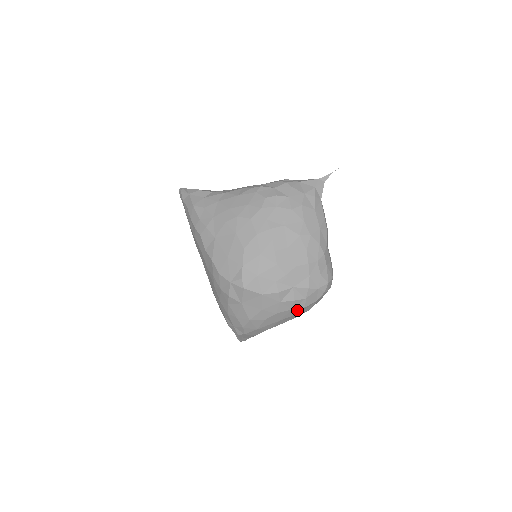
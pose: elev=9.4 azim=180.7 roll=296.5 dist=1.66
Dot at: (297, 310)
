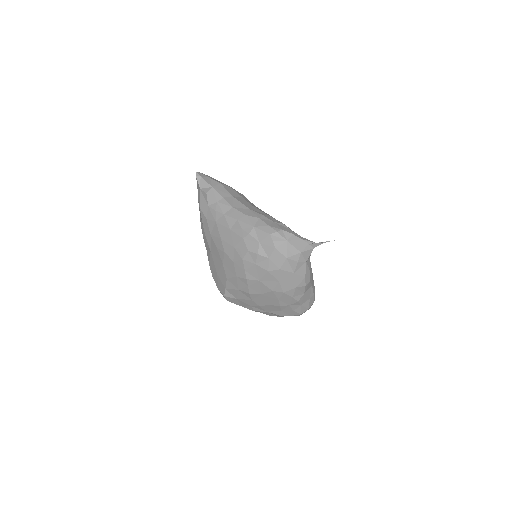
Dot at: occluded
